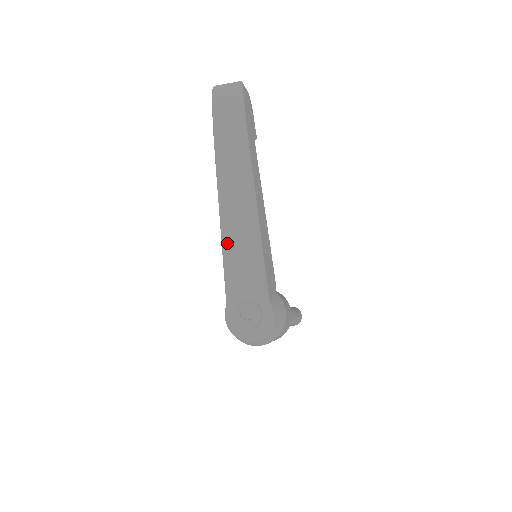
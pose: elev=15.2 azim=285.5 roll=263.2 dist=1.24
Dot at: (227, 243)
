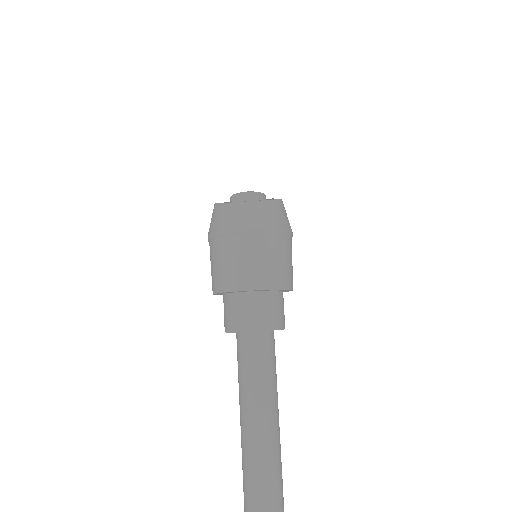
Dot at: occluded
